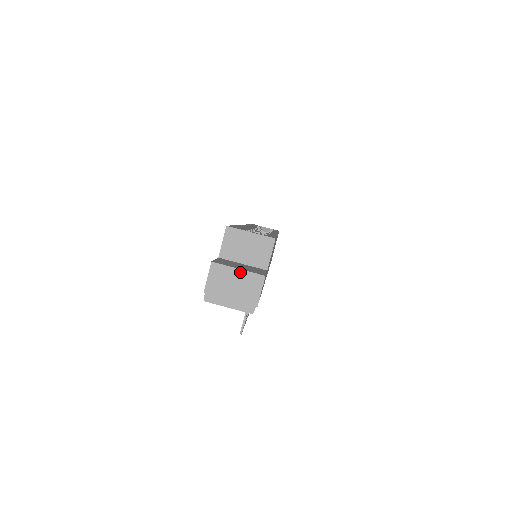
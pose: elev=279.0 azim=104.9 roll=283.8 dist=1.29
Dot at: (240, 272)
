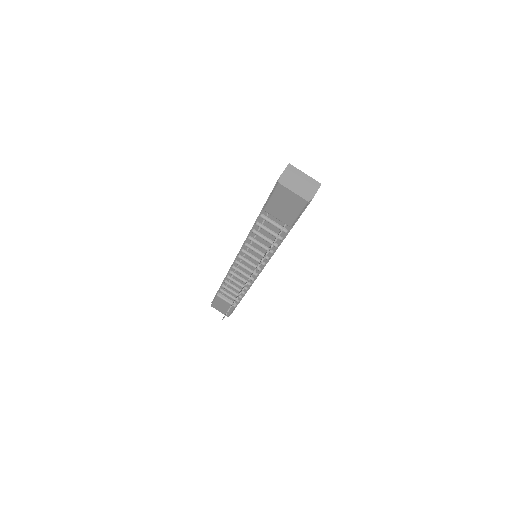
Dot at: (306, 176)
